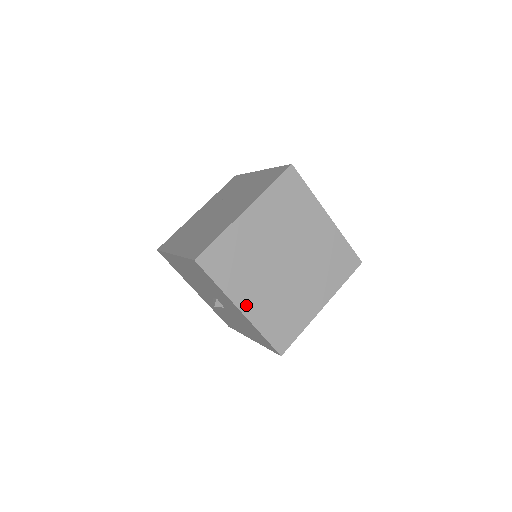
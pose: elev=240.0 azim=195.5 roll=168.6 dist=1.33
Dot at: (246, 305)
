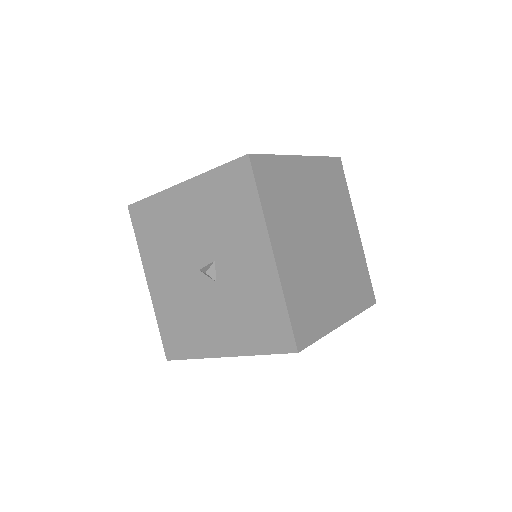
Dot at: (280, 252)
